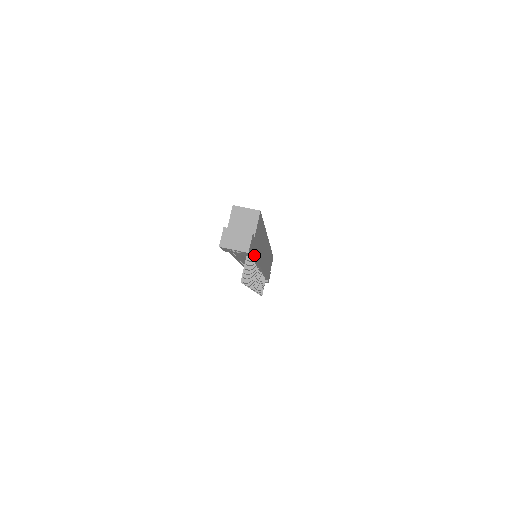
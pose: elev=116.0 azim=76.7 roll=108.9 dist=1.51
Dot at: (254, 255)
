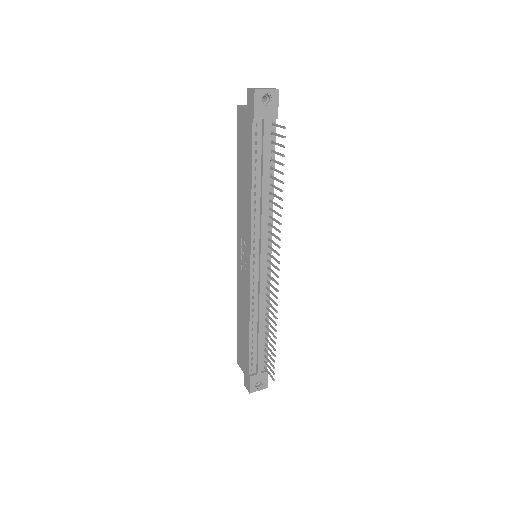
Dot at: occluded
